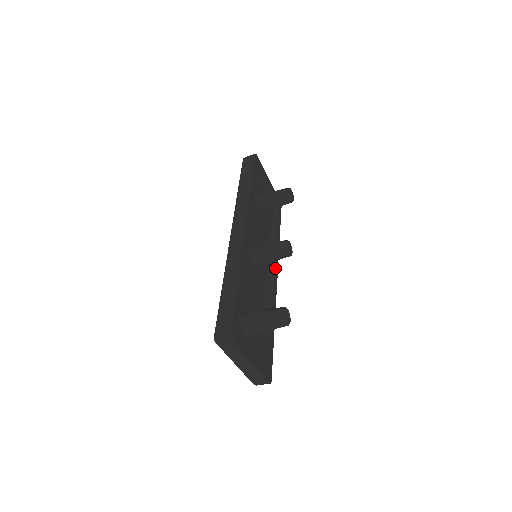
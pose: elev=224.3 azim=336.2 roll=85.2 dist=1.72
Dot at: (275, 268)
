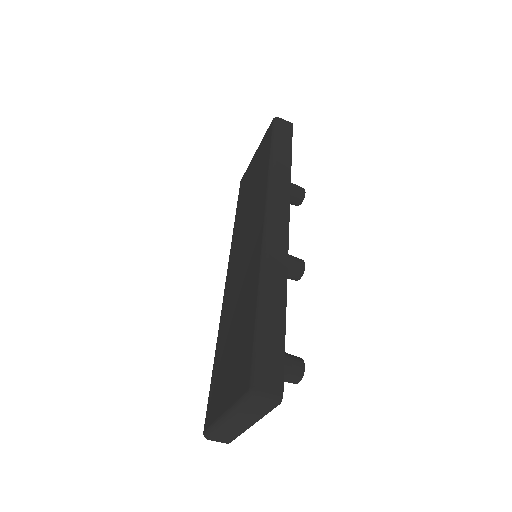
Dot at: occluded
